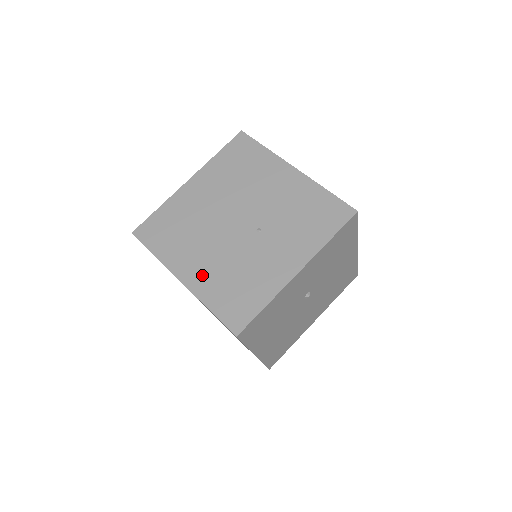
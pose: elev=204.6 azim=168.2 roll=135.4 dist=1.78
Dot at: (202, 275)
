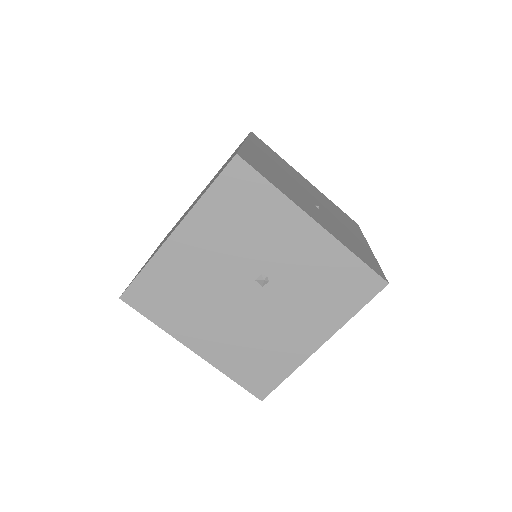
Dot at: (260, 155)
